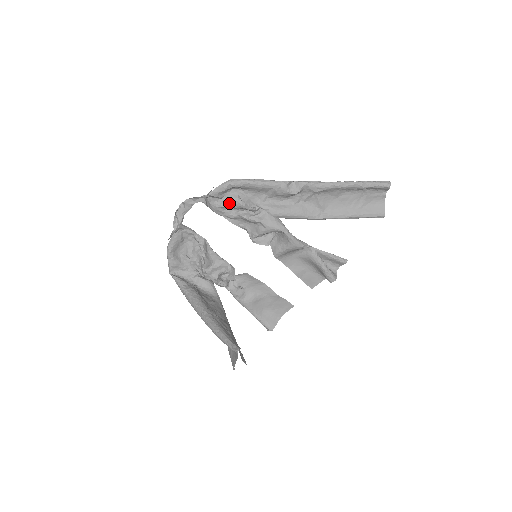
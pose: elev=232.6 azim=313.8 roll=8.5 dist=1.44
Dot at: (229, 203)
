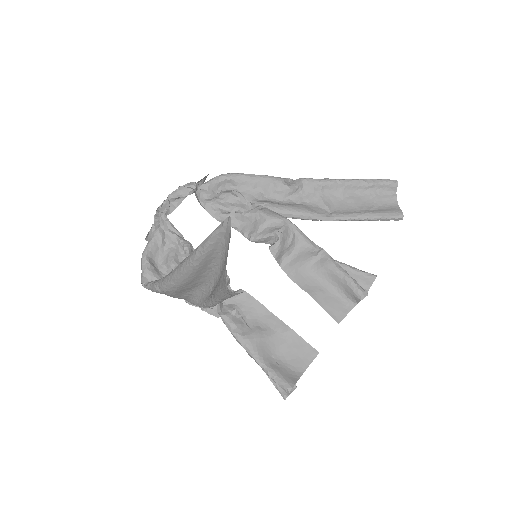
Dot at: (221, 198)
